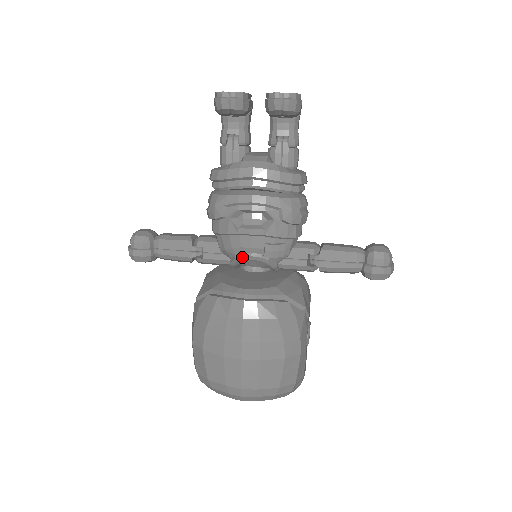
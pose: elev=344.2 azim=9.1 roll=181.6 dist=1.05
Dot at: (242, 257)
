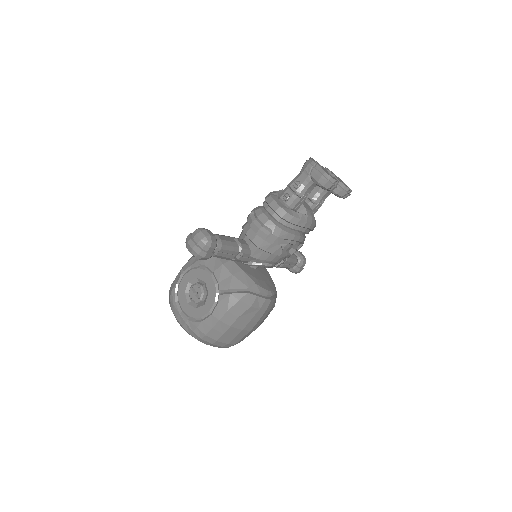
Dot at: (266, 266)
